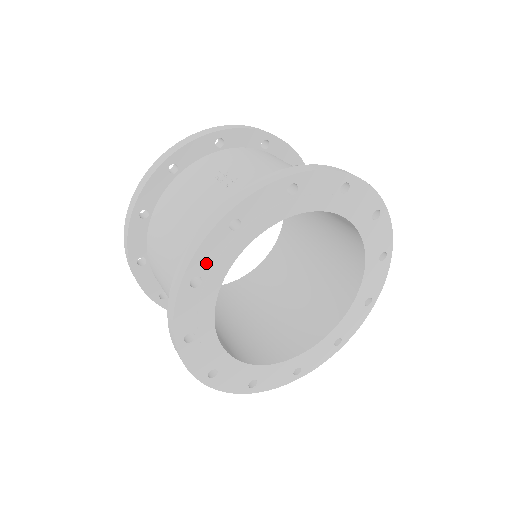
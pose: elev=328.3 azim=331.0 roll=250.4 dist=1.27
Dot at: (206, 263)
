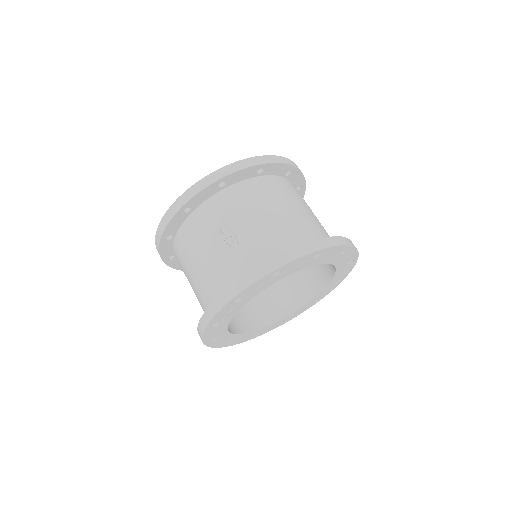
Dot at: (220, 318)
